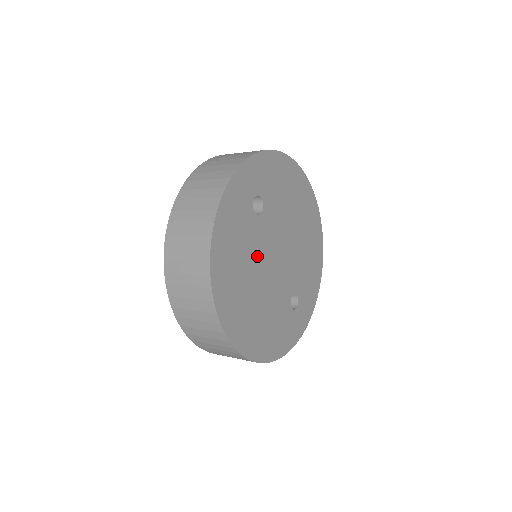
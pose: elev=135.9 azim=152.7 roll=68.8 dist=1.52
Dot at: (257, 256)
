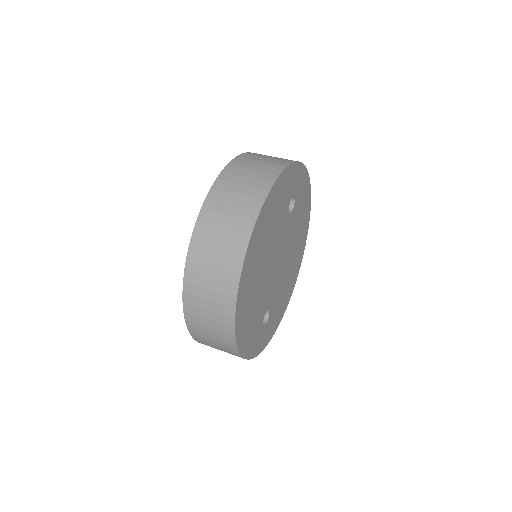
Dot at: (275, 241)
